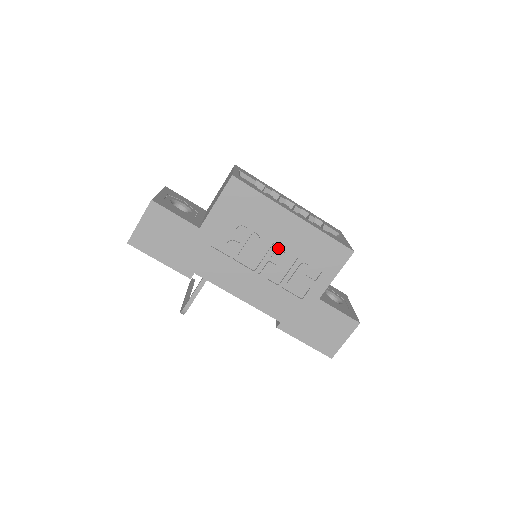
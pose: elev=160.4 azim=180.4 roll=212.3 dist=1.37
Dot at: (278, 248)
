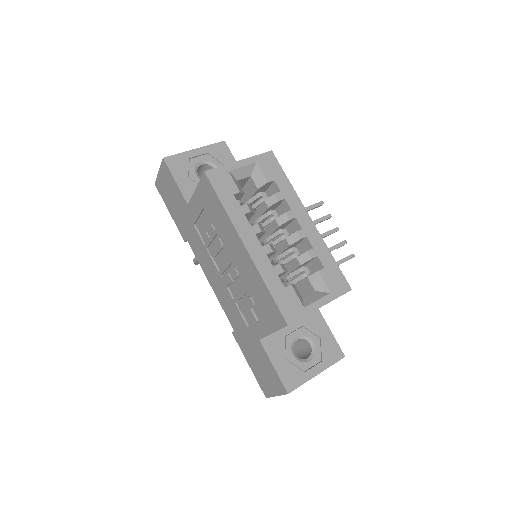
Dot at: (235, 266)
